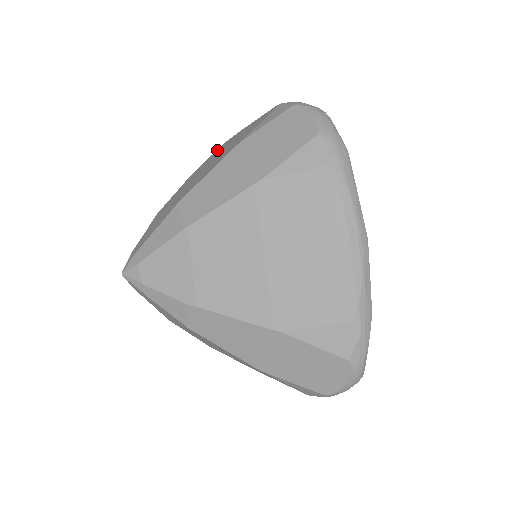
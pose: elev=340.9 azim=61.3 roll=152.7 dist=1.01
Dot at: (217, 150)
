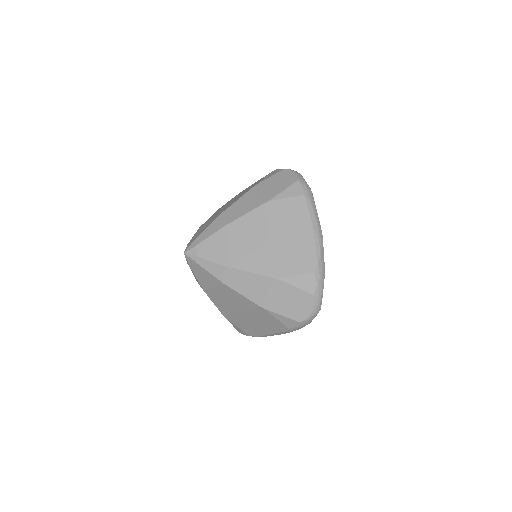
Dot at: (231, 199)
